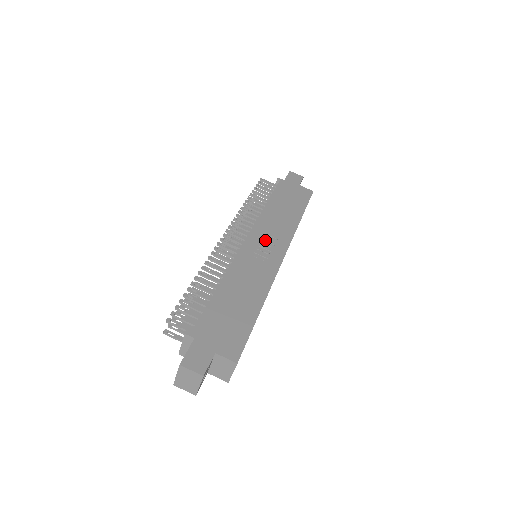
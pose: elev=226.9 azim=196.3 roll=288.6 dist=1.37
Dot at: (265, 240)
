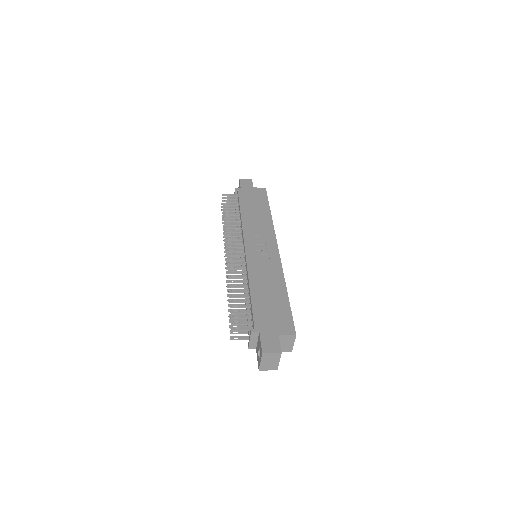
Dot at: (258, 241)
